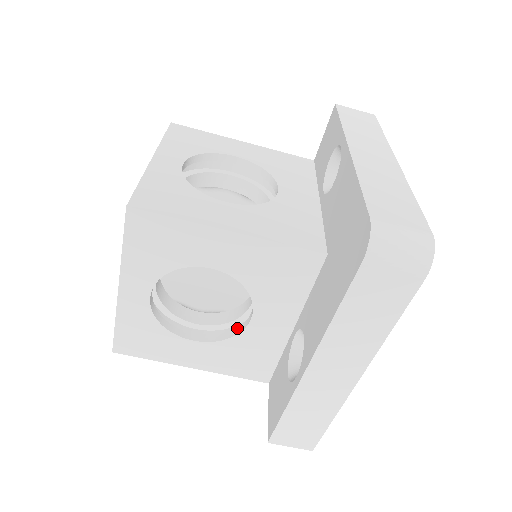
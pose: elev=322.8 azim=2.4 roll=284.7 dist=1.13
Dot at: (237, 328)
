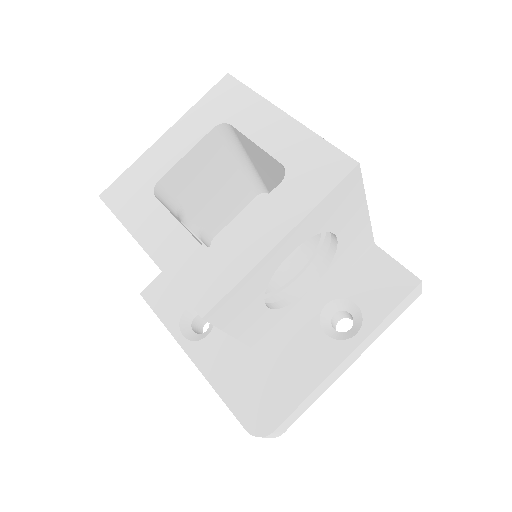
Dot at: occluded
